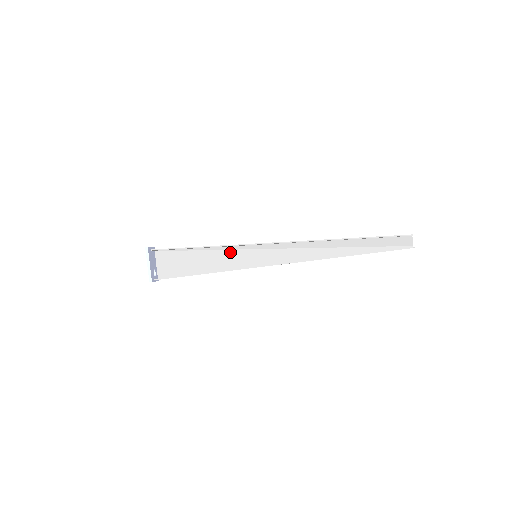
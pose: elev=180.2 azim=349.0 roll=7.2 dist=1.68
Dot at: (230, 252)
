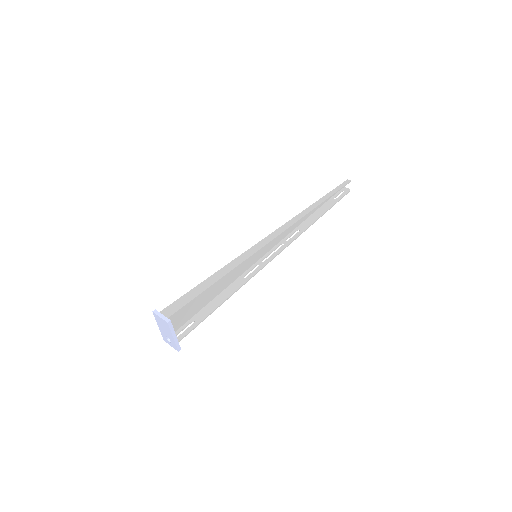
Dot at: occluded
